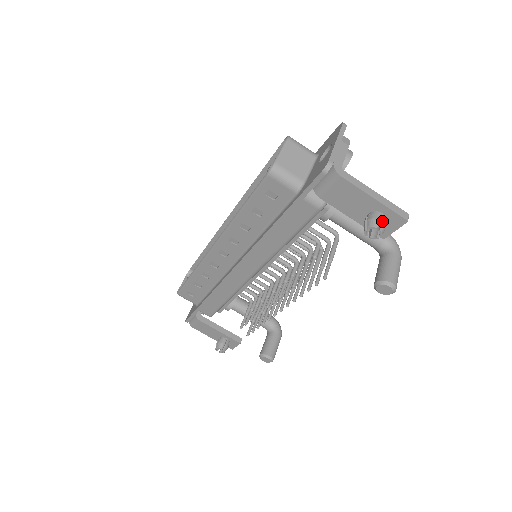
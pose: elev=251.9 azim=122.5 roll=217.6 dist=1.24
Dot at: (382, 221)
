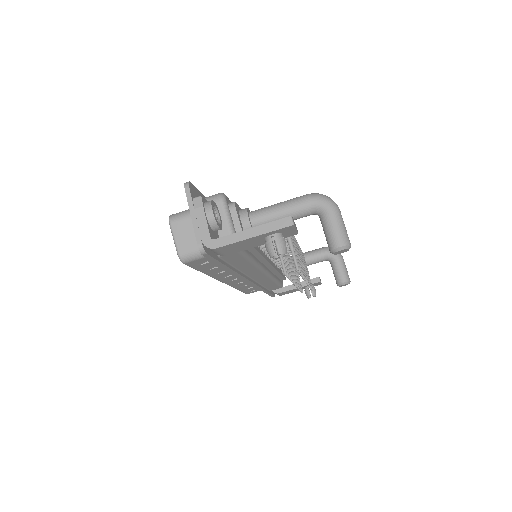
Dot at: (276, 244)
